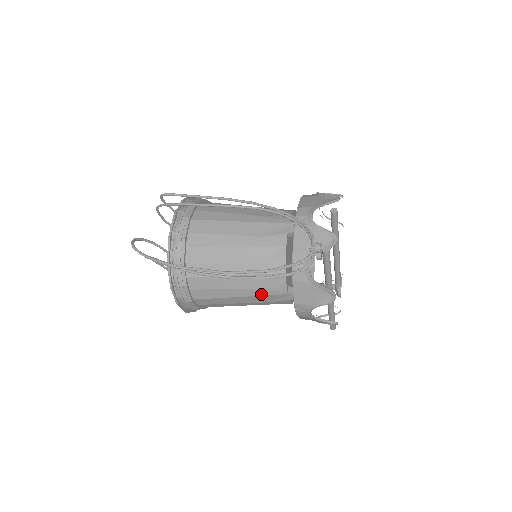
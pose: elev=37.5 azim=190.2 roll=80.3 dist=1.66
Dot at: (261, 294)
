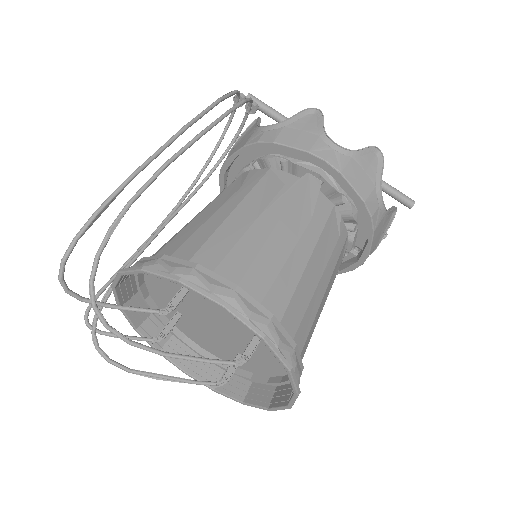
Dot at: (286, 203)
